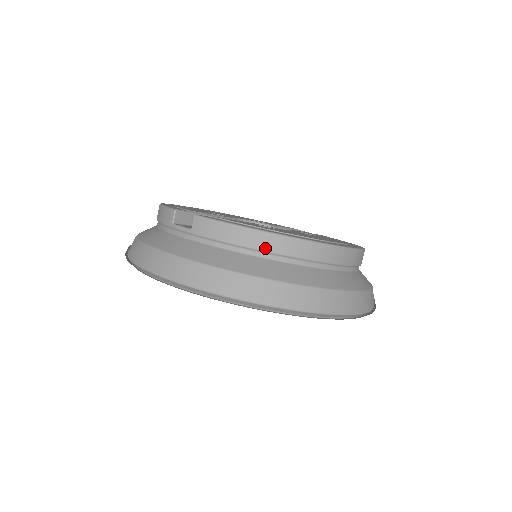
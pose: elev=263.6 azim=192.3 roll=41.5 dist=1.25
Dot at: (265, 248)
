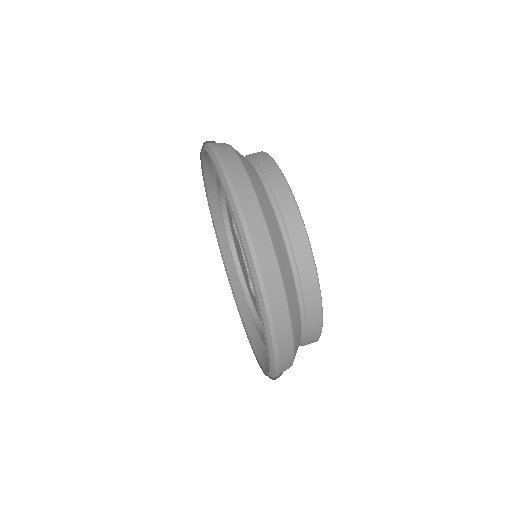
Dot at: (266, 171)
